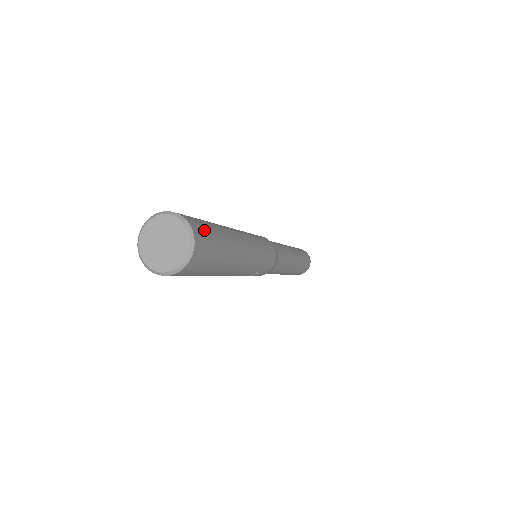
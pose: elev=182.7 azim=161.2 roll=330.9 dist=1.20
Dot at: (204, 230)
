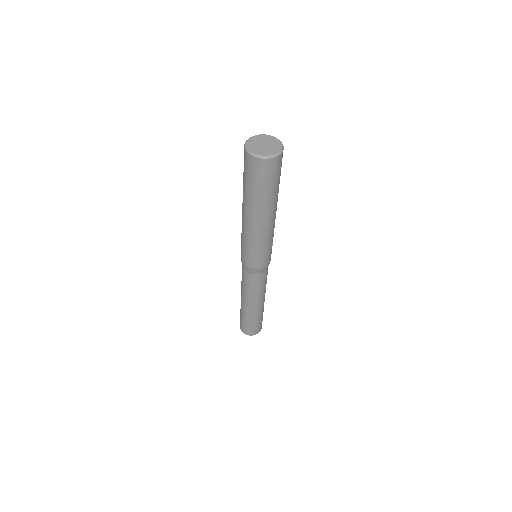
Dot at: occluded
